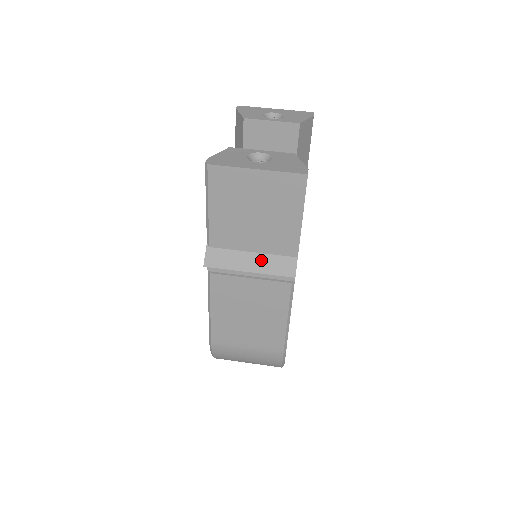
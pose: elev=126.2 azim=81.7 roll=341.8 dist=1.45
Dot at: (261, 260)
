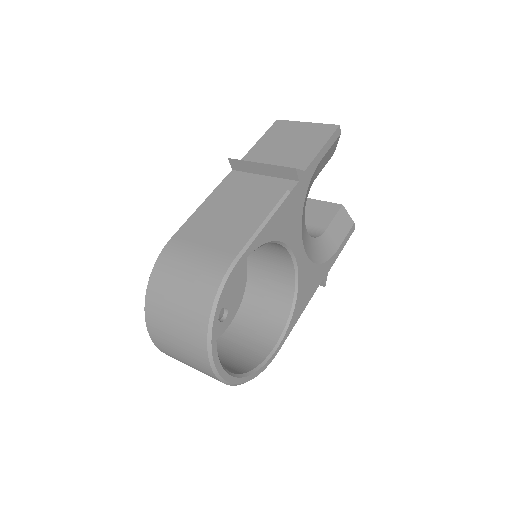
Dot at: occluded
